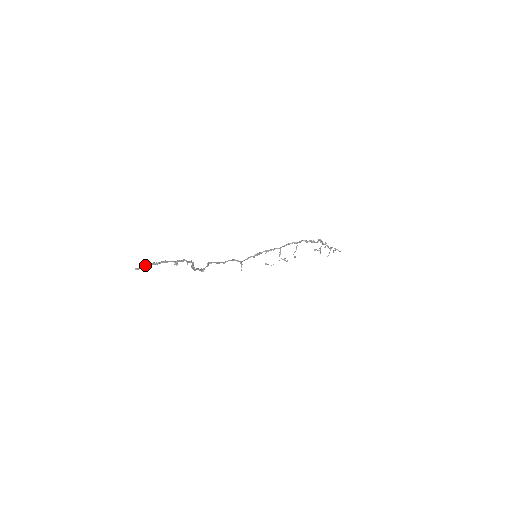
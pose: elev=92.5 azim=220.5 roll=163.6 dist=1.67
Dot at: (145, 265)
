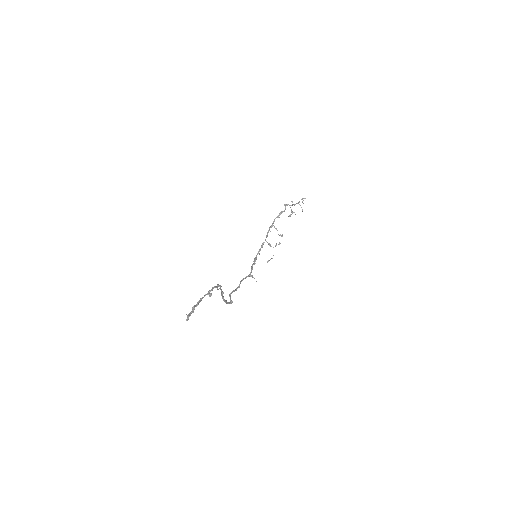
Dot at: (190, 312)
